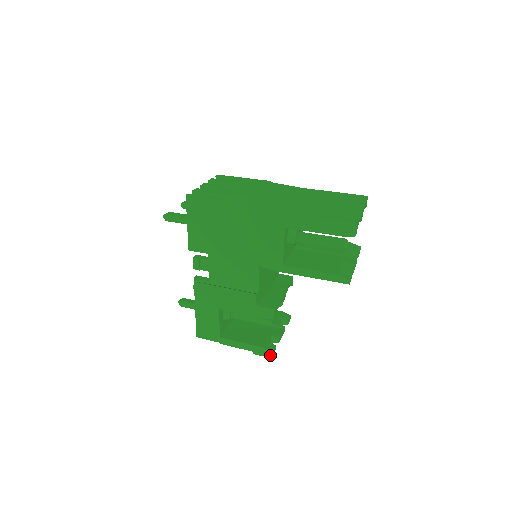
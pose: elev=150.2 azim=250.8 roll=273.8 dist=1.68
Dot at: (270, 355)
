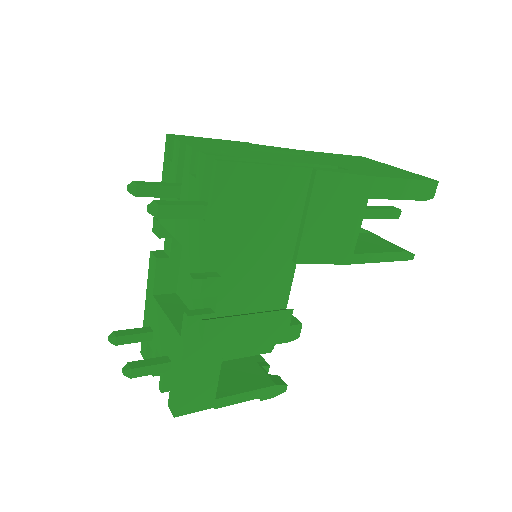
Dot at: (283, 391)
